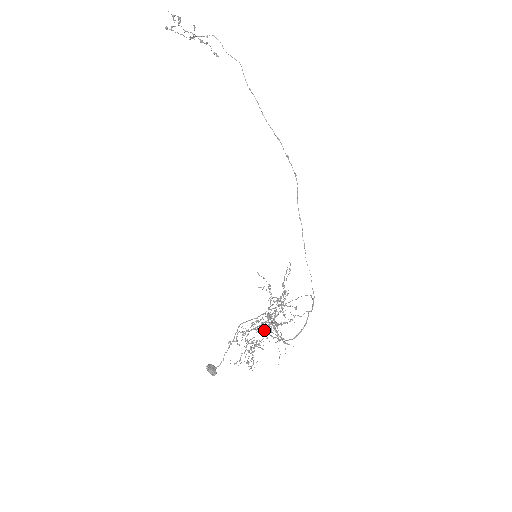
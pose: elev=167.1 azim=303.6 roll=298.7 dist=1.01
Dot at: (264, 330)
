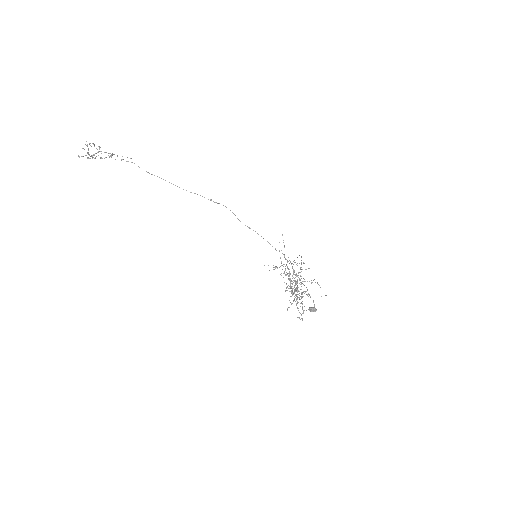
Dot at: (305, 281)
